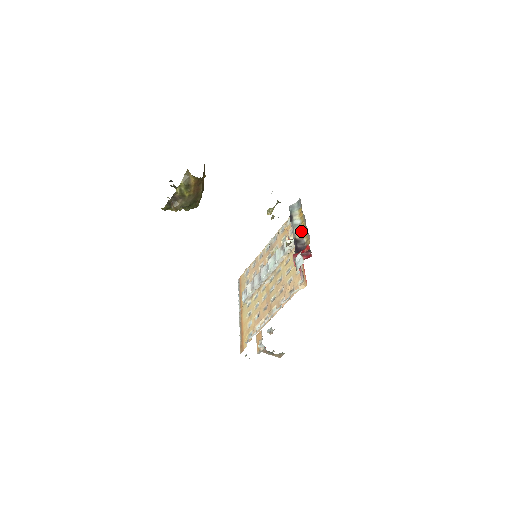
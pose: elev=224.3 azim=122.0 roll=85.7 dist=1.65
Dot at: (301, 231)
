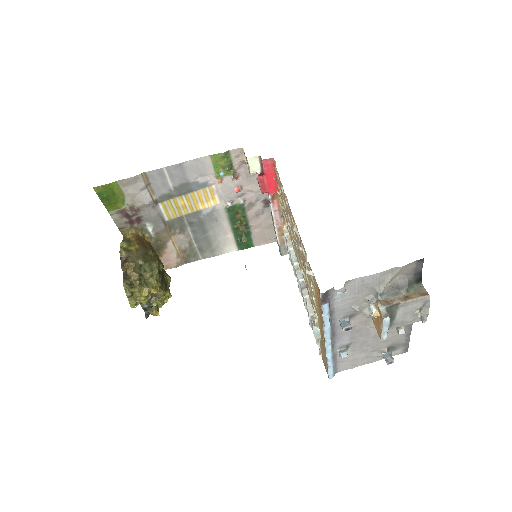
Dot at: occluded
